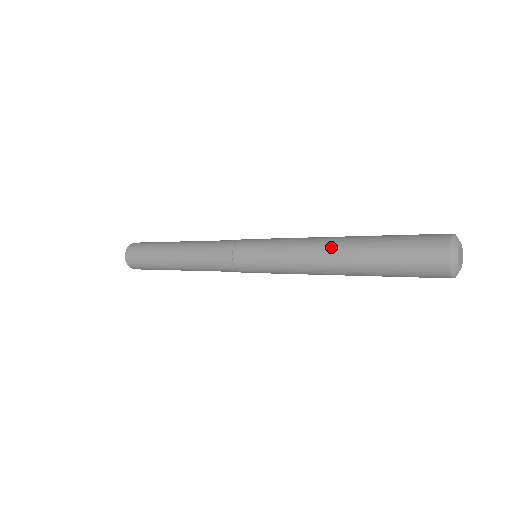
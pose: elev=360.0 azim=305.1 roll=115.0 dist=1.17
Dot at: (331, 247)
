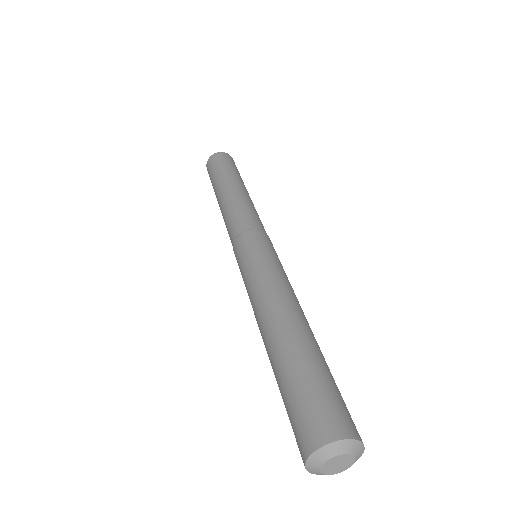
Dot at: (262, 332)
